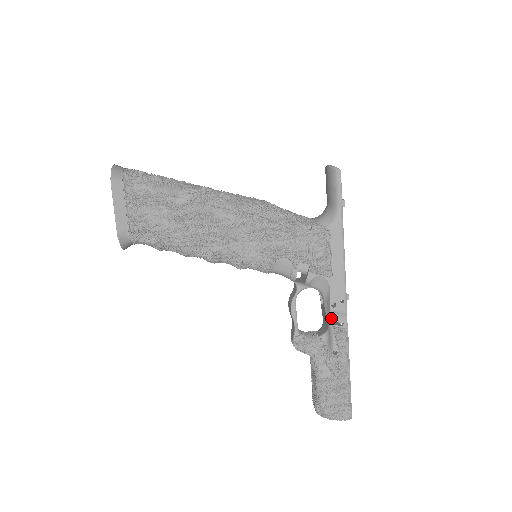
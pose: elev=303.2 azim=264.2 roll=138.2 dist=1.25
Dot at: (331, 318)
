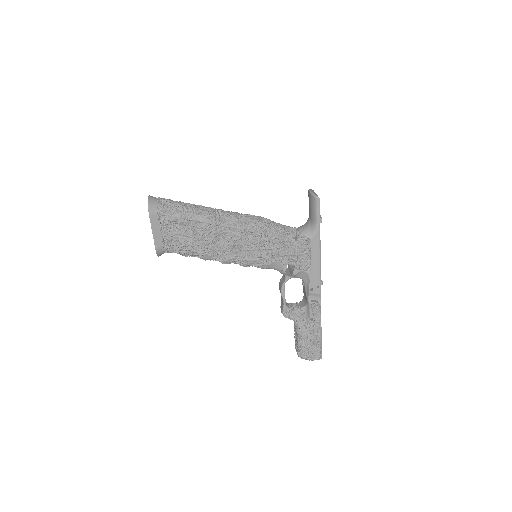
Dot at: (309, 298)
